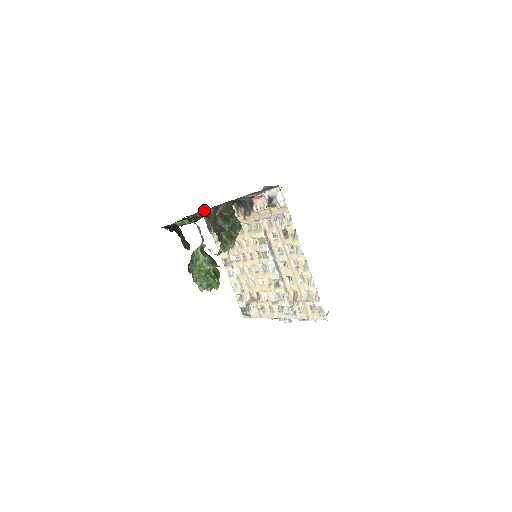
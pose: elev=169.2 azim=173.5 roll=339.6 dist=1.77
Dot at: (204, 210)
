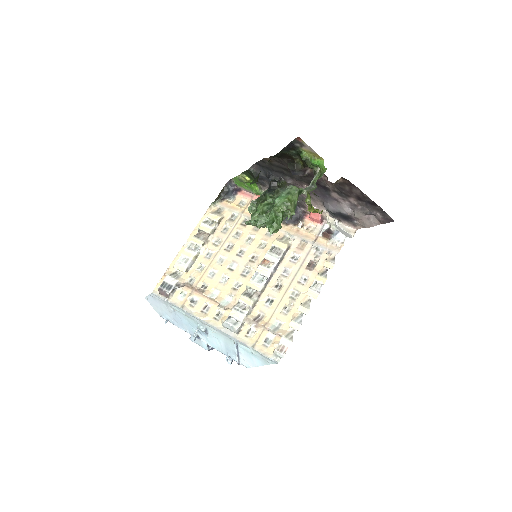
Dot at: occluded
